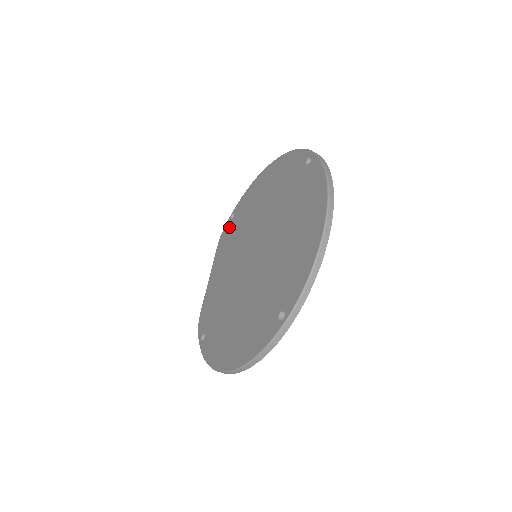
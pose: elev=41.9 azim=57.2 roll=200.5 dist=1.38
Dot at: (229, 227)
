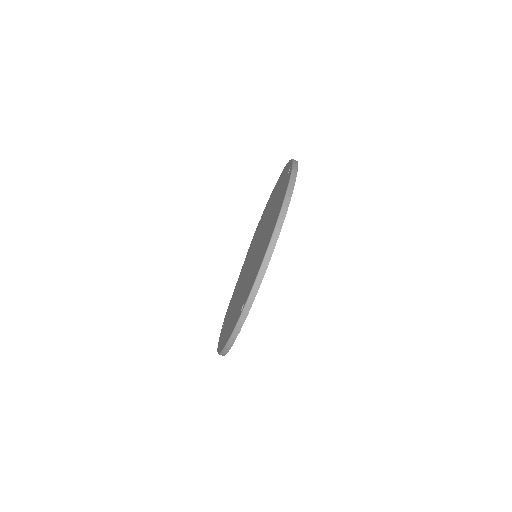
Dot at: (256, 230)
